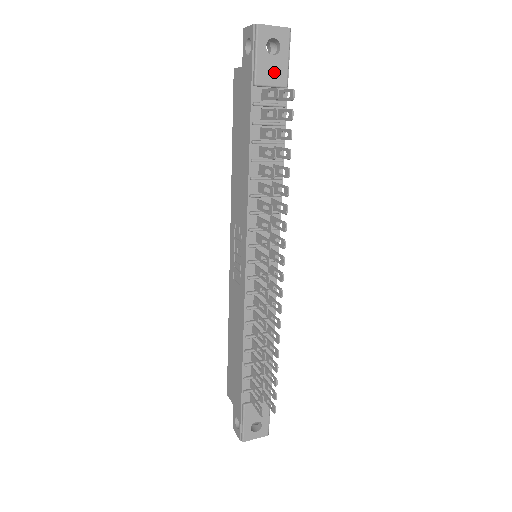
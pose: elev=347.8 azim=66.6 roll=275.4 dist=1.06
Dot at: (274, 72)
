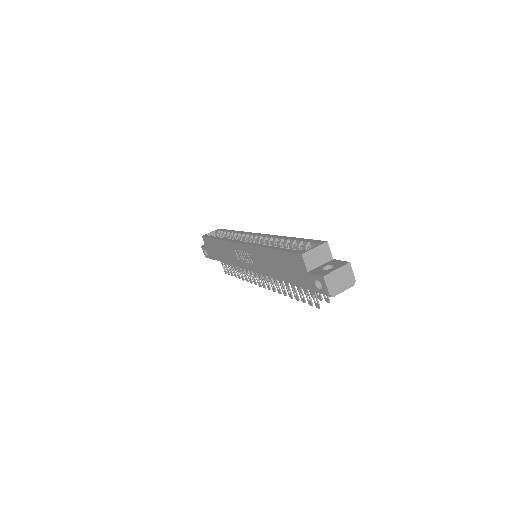
Dot at: occluded
